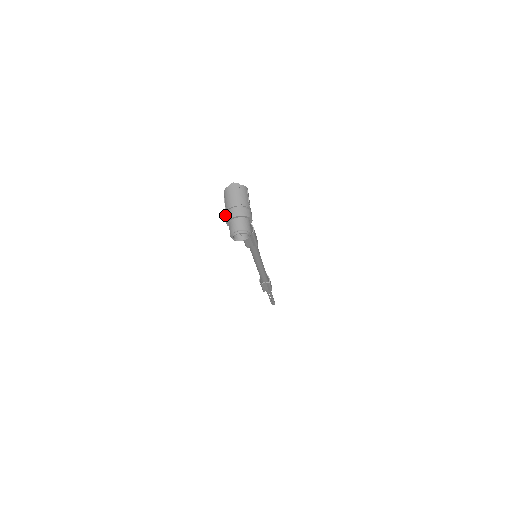
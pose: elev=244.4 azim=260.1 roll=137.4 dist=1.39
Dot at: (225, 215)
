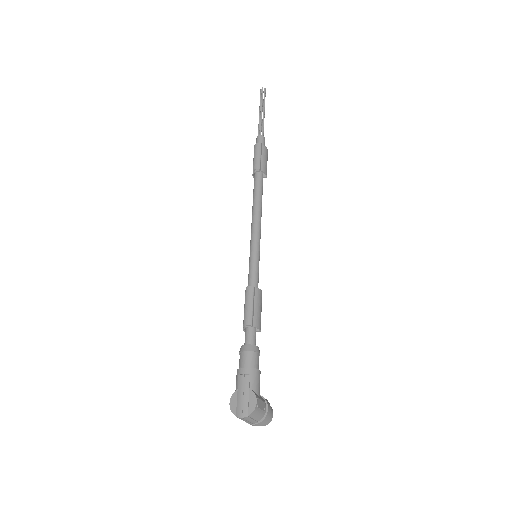
Dot at: occluded
